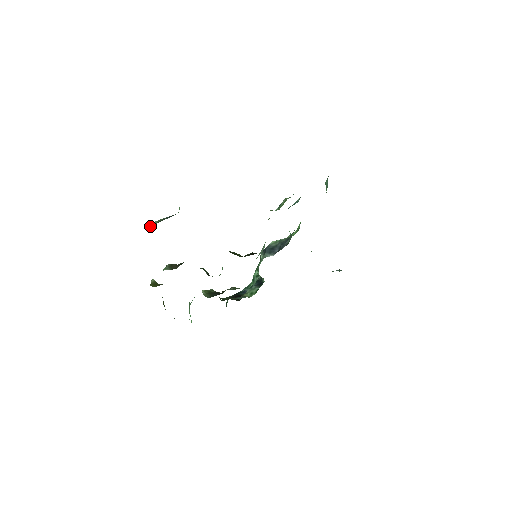
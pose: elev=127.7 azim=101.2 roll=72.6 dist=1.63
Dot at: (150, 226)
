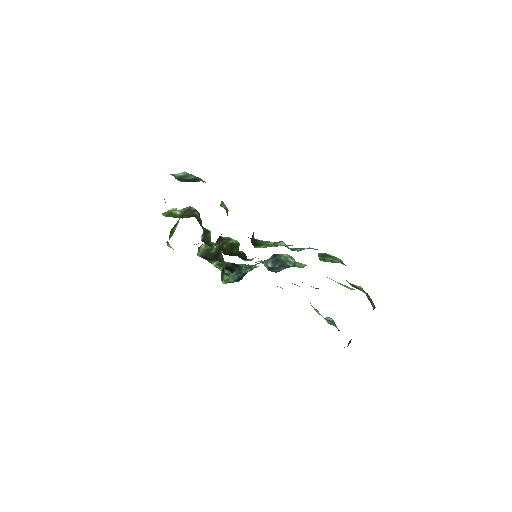
Dot at: (179, 174)
